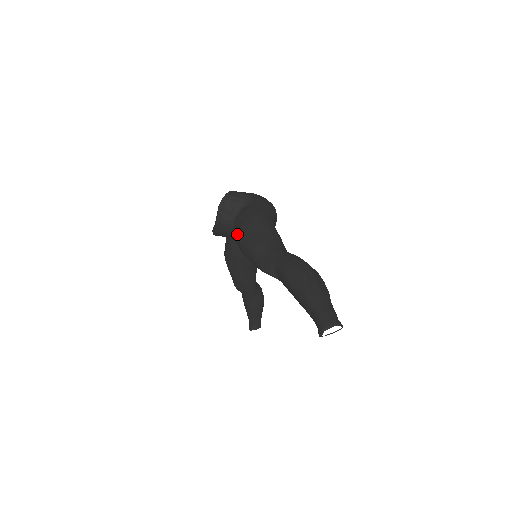
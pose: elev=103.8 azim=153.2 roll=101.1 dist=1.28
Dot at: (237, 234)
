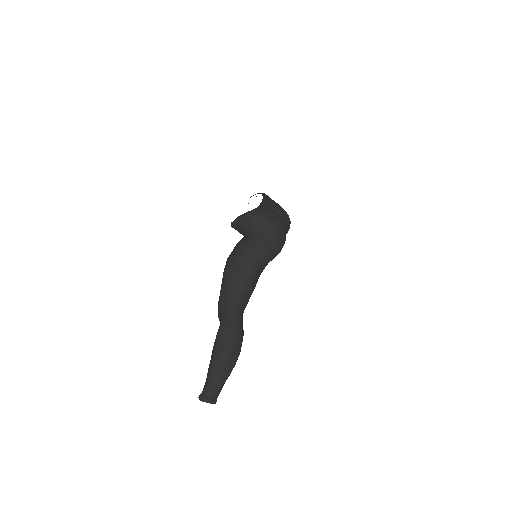
Dot at: (228, 259)
